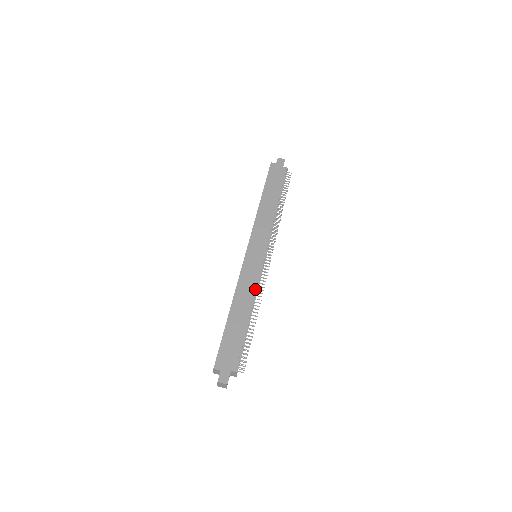
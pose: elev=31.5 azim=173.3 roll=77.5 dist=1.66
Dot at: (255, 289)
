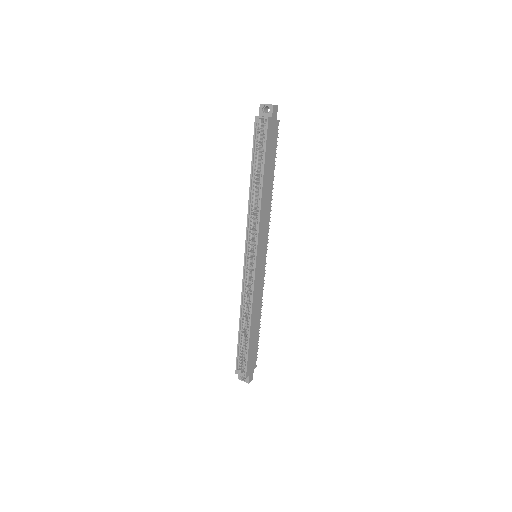
Dot at: (262, 295)
